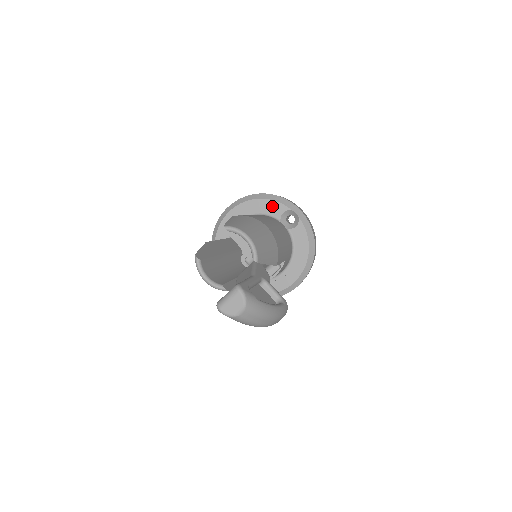
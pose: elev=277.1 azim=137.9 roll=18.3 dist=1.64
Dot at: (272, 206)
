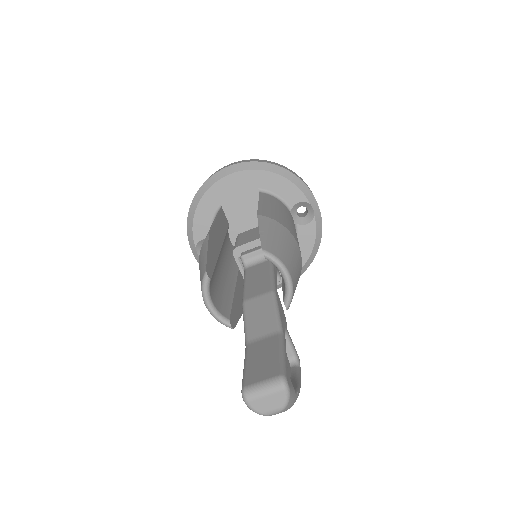
Dot at: (288, 189)
